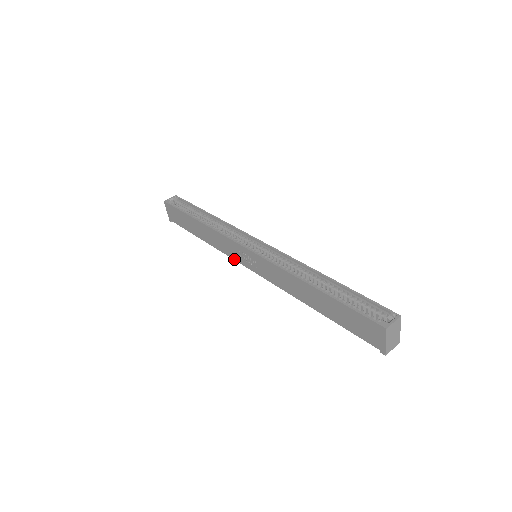
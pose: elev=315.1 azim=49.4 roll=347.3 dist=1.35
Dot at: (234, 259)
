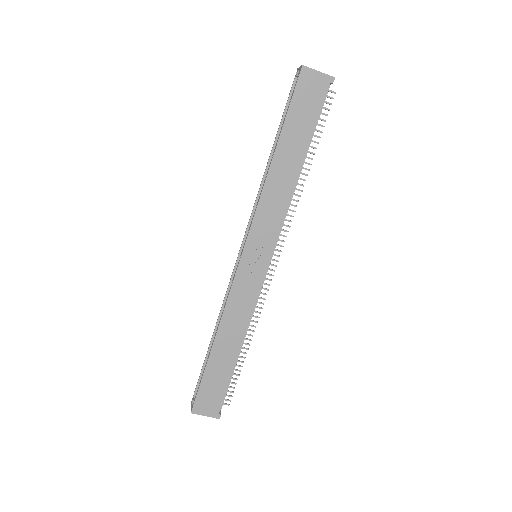
Dot at: (259, 290)
